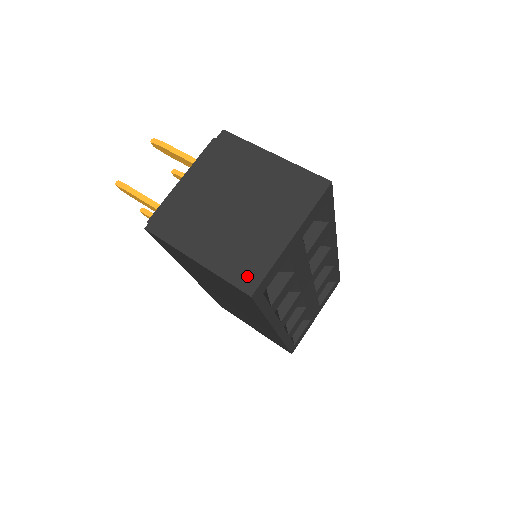
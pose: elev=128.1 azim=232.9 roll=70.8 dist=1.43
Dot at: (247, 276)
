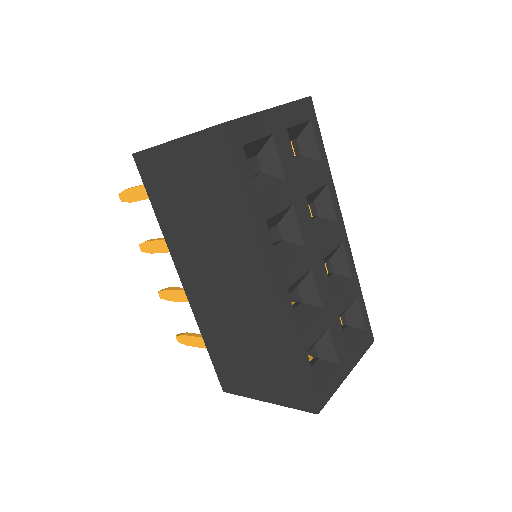
Dot at: occluded
